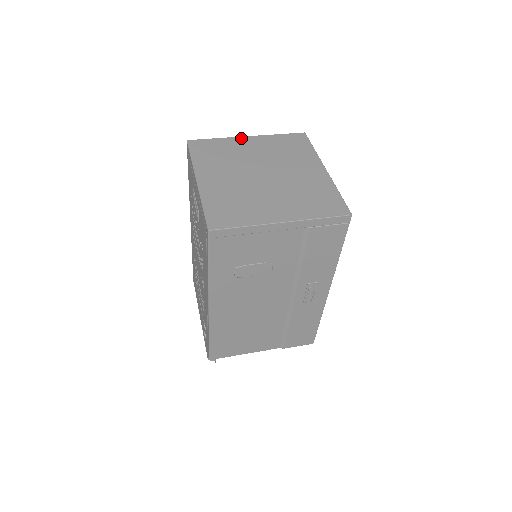
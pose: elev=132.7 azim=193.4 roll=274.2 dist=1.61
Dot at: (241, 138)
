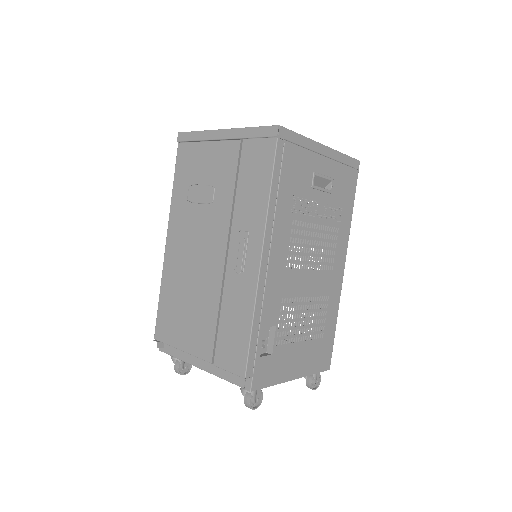
Dot at: occluded
